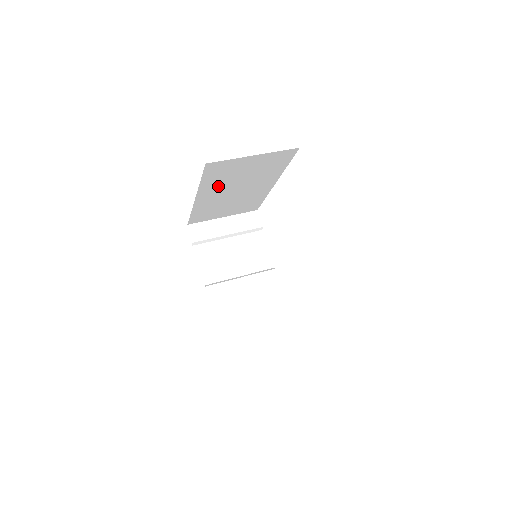
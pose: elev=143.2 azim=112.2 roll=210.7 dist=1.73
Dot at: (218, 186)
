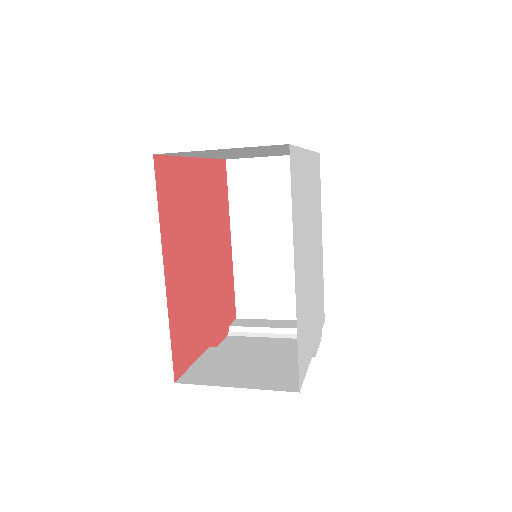
Dot at: (250, 218)
